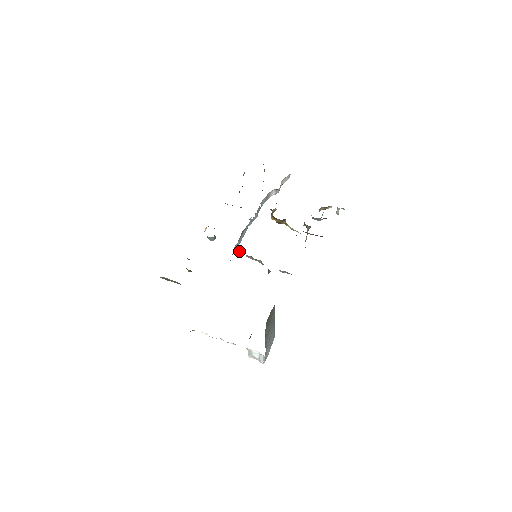
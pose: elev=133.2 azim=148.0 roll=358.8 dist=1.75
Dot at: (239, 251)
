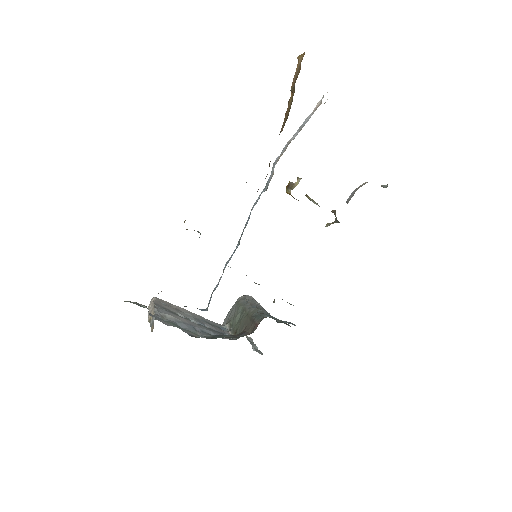
Dot at: occluded
